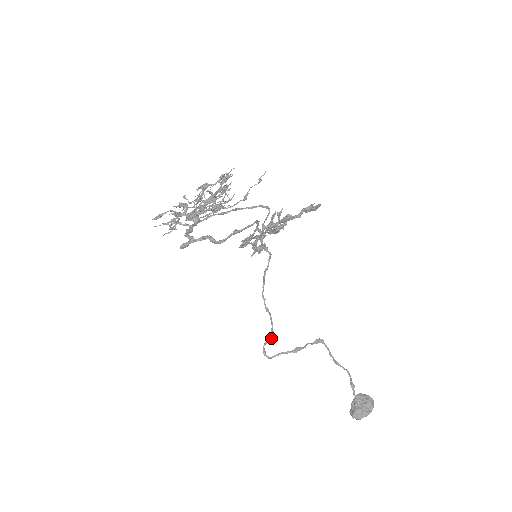
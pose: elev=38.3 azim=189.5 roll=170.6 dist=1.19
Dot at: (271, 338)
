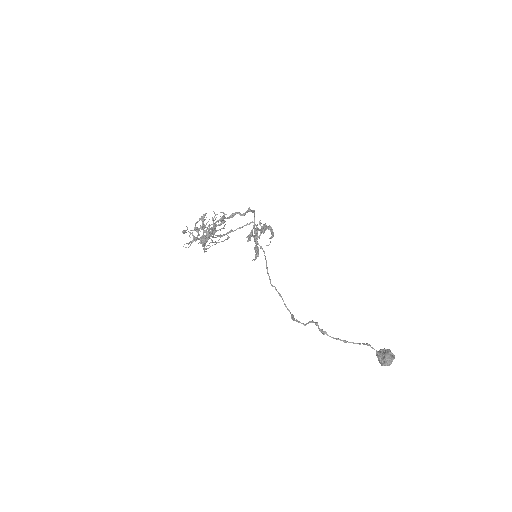
Dot at: (294, 318)
